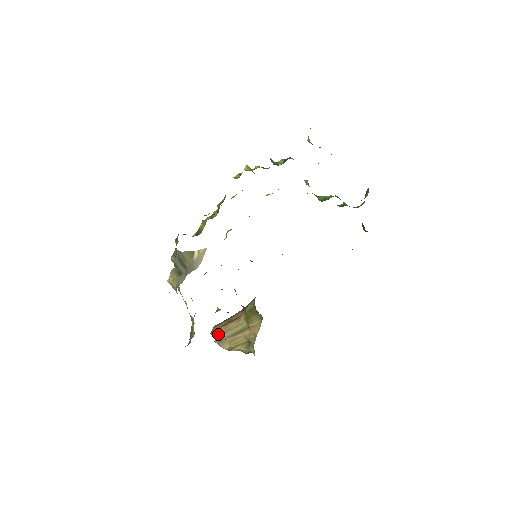
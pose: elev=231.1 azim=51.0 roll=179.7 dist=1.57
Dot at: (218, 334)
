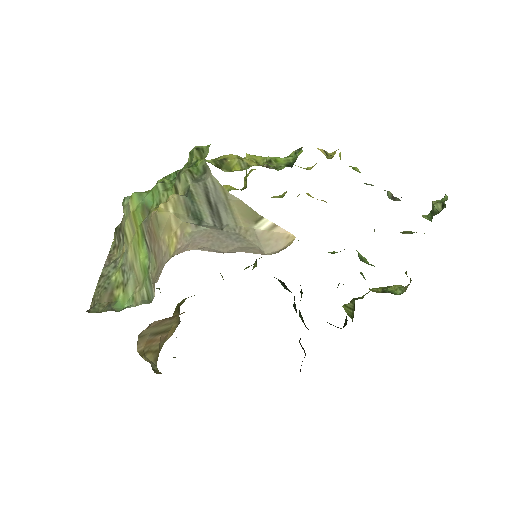
Dot at: (149, 326)
